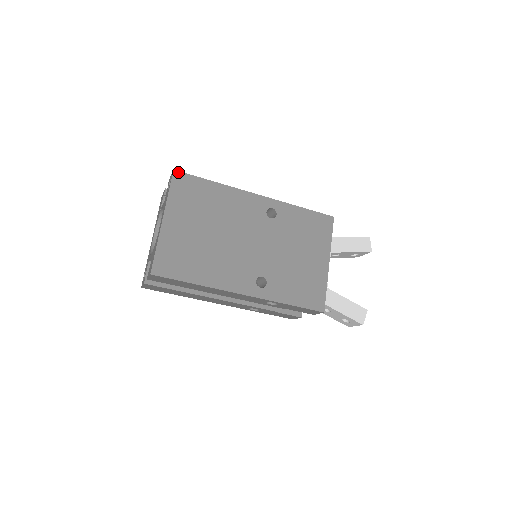
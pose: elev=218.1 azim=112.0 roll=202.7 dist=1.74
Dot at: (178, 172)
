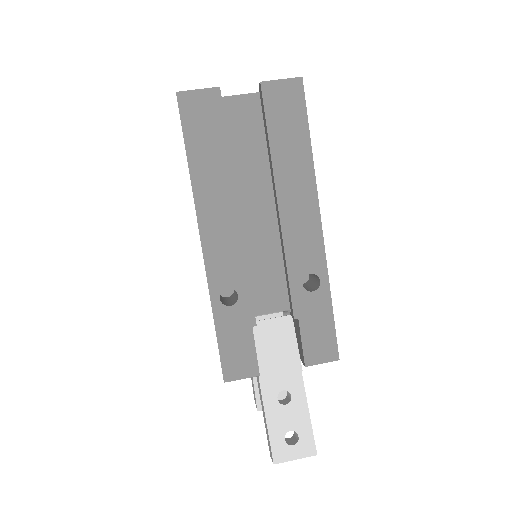
Dot at: occluded
